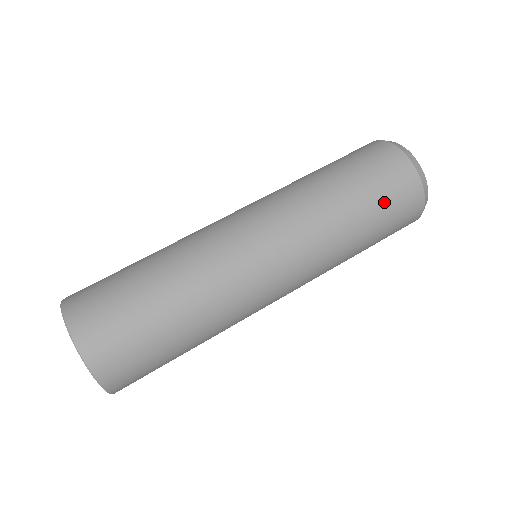
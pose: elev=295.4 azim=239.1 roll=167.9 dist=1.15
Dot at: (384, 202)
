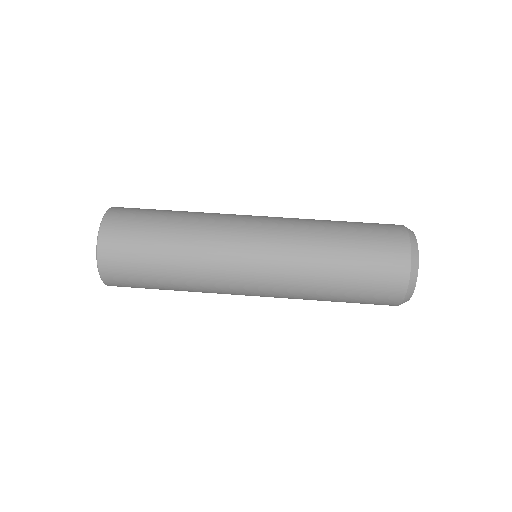
Dot at: (368, 267)
